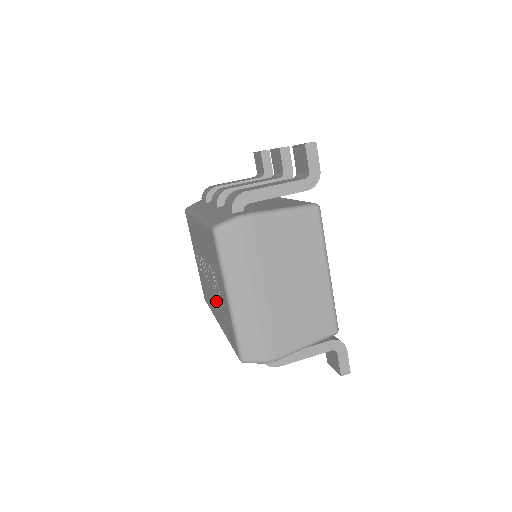
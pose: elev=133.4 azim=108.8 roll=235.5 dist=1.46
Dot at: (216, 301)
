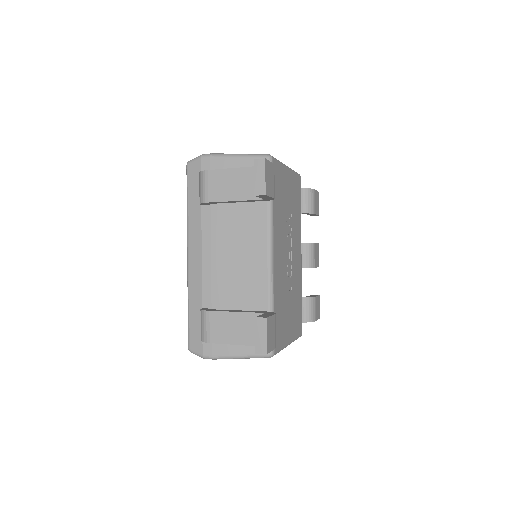
Dot at: occluded
